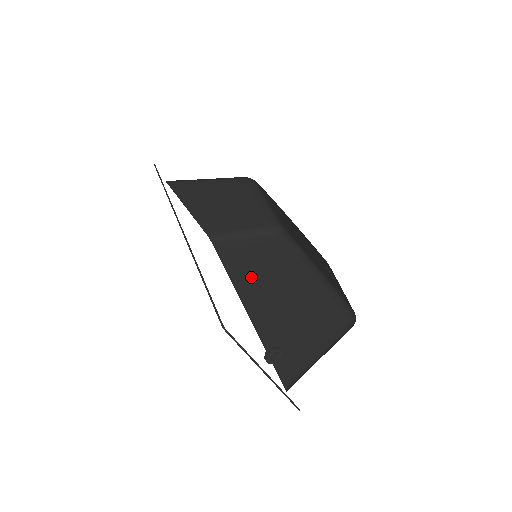
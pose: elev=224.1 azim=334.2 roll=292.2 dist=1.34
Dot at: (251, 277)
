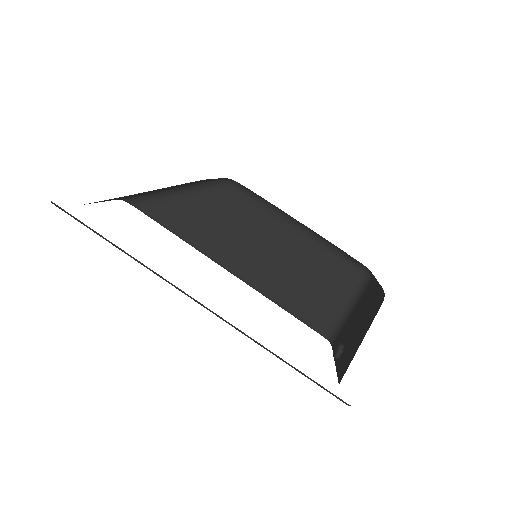
Dot at: (223, 243)
